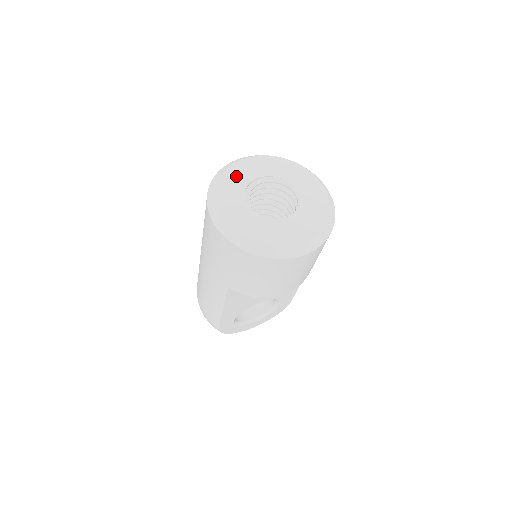
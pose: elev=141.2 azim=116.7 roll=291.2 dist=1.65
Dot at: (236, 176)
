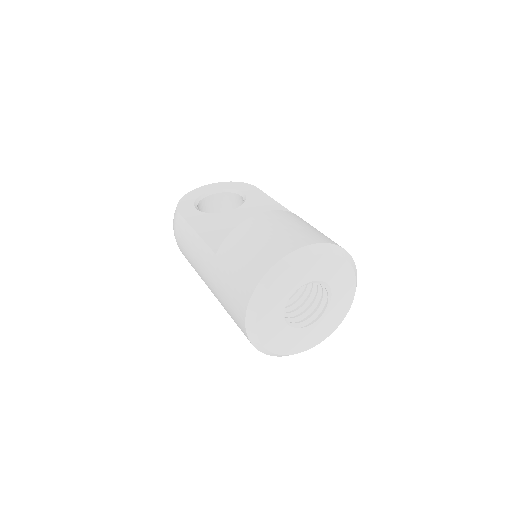
Dot at: (285, 285)
